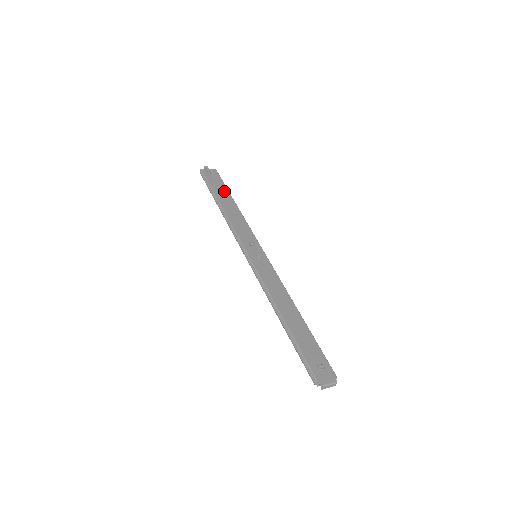
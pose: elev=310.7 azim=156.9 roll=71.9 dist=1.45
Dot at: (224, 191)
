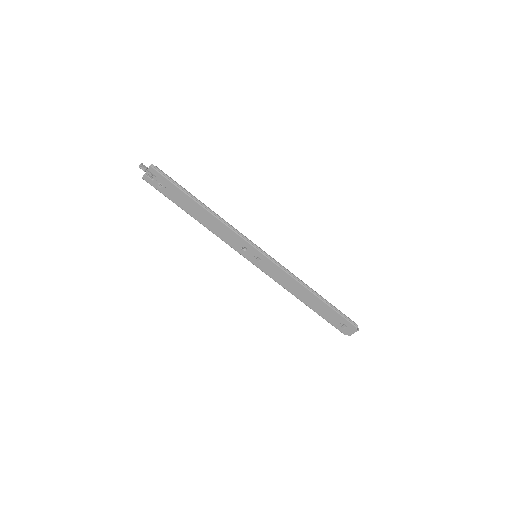
Dot at: (181, 196)
